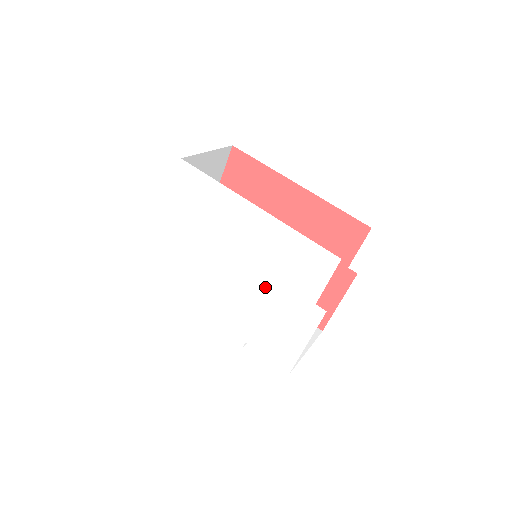
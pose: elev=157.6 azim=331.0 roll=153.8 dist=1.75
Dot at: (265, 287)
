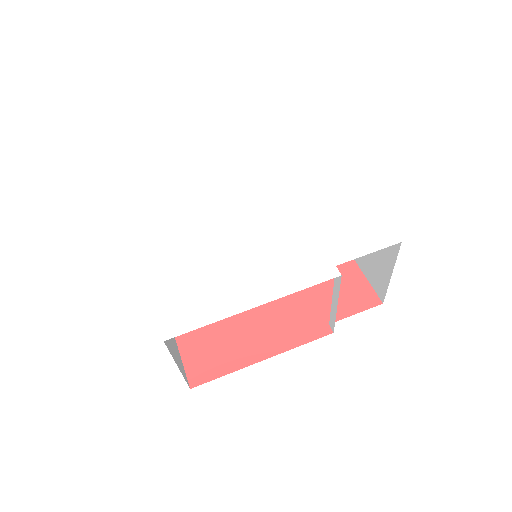
Dot at: (289, 203)
